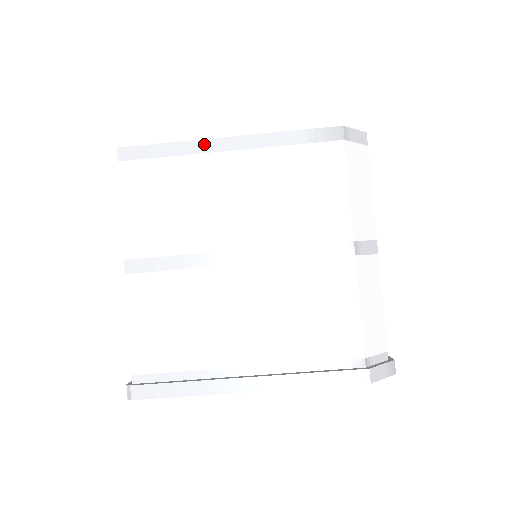
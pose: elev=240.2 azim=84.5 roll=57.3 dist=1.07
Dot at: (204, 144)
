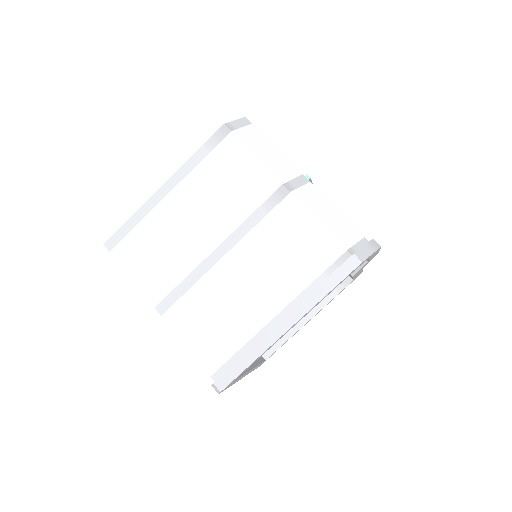
Dot at: (152, 201)
